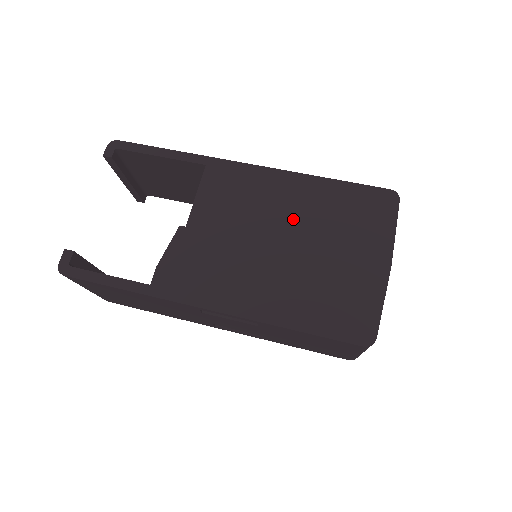
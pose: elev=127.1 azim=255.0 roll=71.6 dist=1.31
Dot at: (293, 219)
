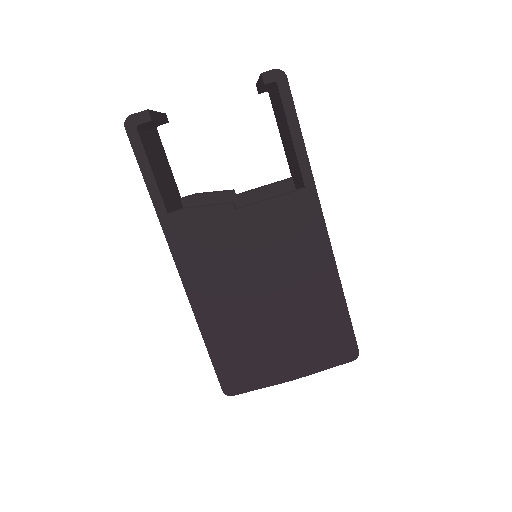
Dot at: (293, 294)
